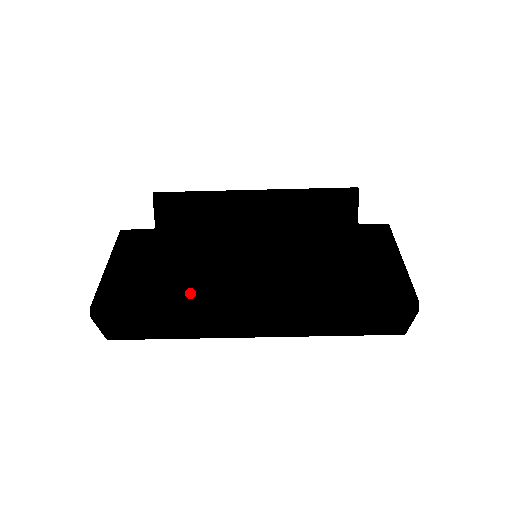
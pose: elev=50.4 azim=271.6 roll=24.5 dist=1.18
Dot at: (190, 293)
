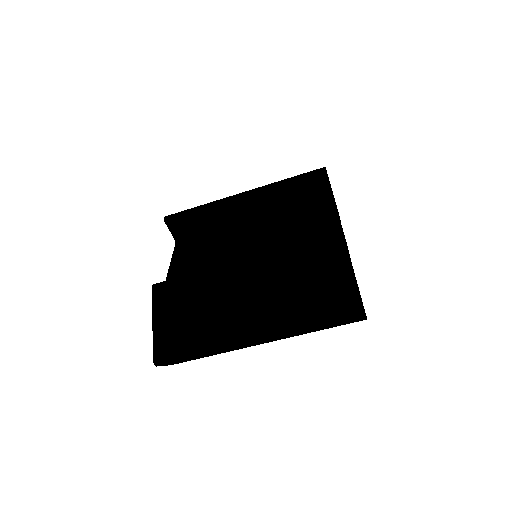
Dot at: (211, 336)
